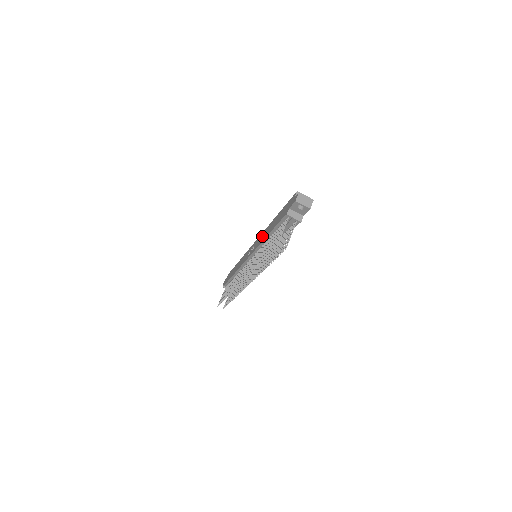
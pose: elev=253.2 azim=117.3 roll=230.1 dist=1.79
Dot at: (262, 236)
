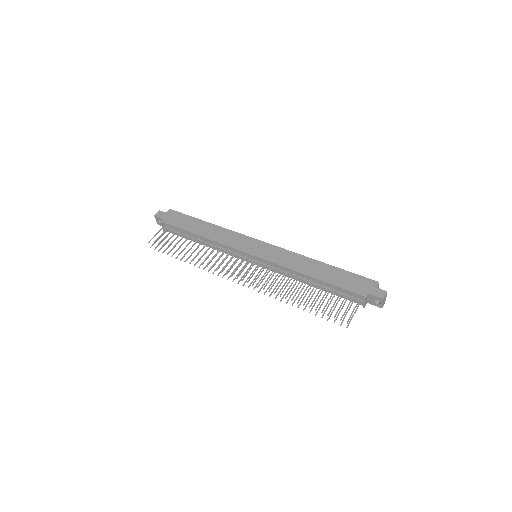
Dot at: (291, 259)
